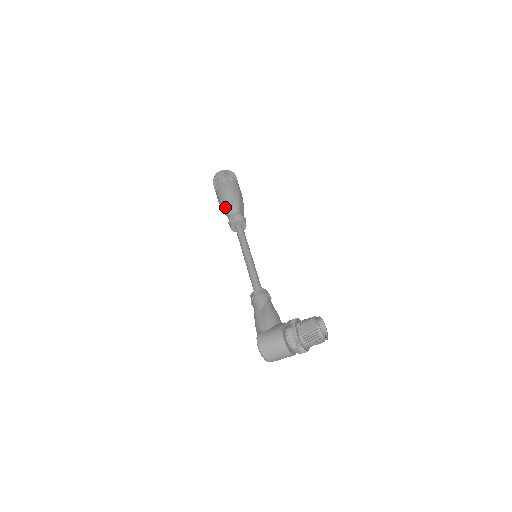
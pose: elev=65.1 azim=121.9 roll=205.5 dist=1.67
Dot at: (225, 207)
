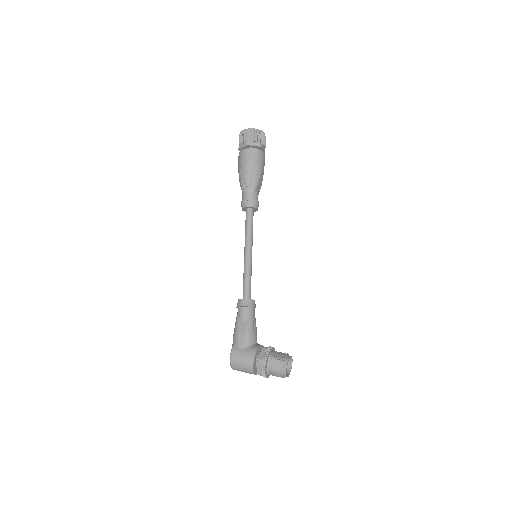
Dot at: (243, 182)
